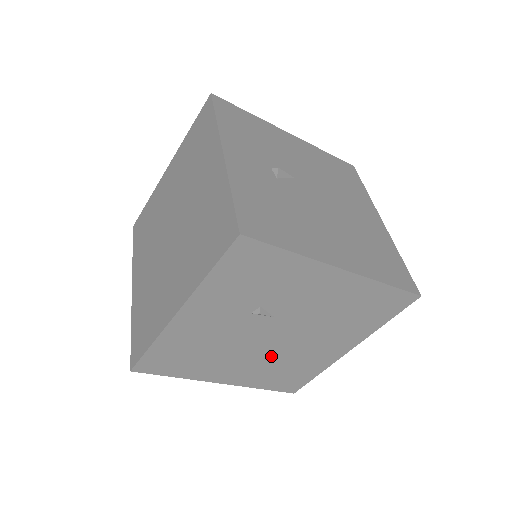
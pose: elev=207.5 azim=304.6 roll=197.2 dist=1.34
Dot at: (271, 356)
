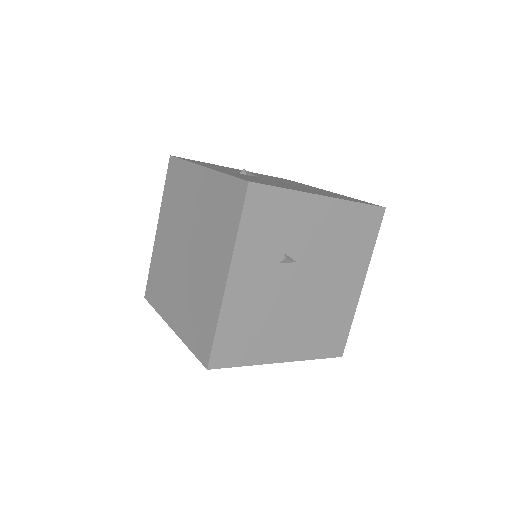
Dot at: (309, 312)
